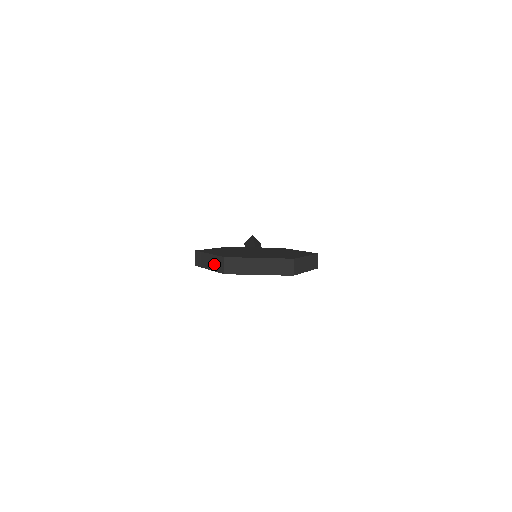
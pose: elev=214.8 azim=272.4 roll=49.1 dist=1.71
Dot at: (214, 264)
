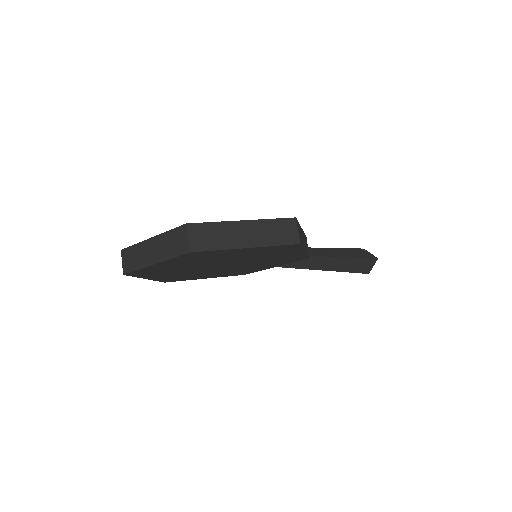
Dot at: occluded
